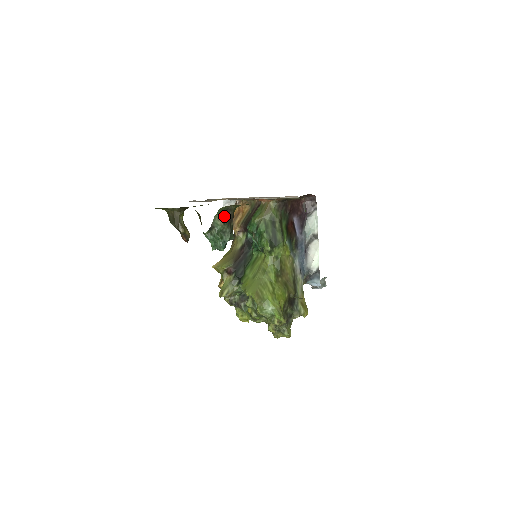
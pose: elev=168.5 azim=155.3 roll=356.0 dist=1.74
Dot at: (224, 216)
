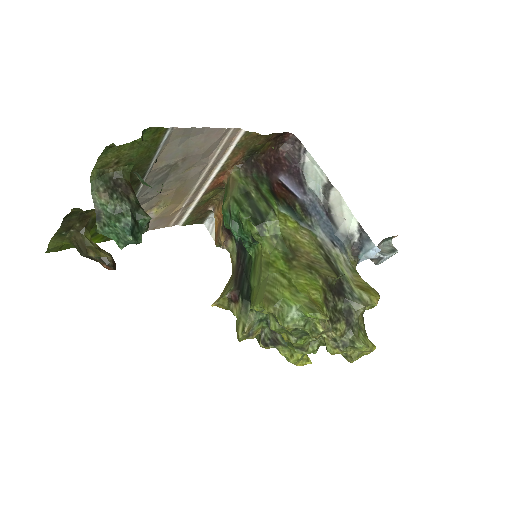
Dot at: (106, 188)
